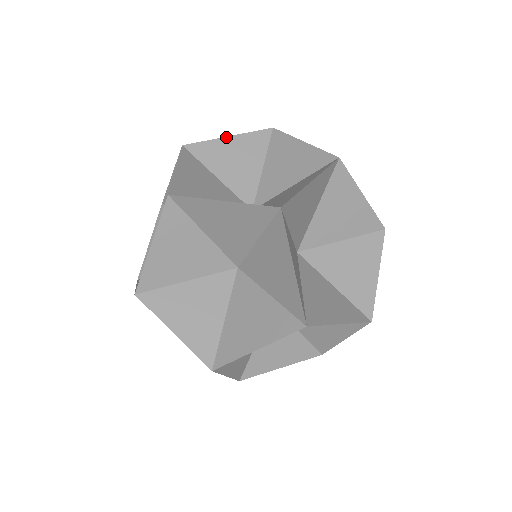
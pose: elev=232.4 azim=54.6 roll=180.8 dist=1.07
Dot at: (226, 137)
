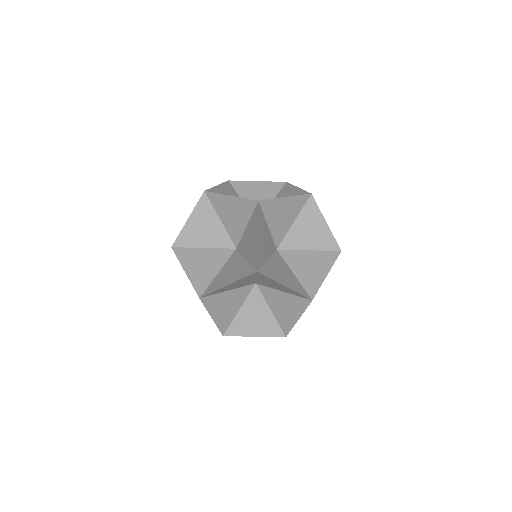
Dot at: (285, 197)
